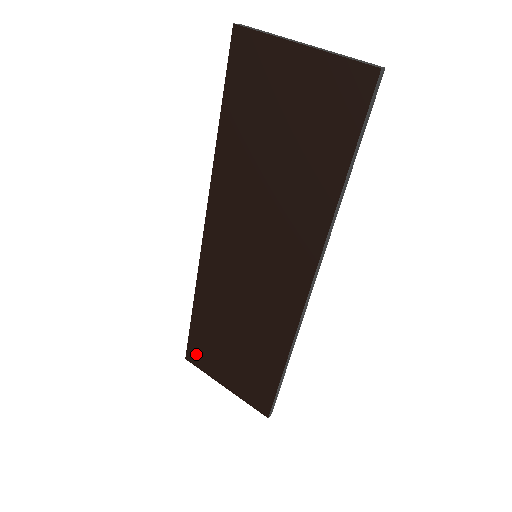
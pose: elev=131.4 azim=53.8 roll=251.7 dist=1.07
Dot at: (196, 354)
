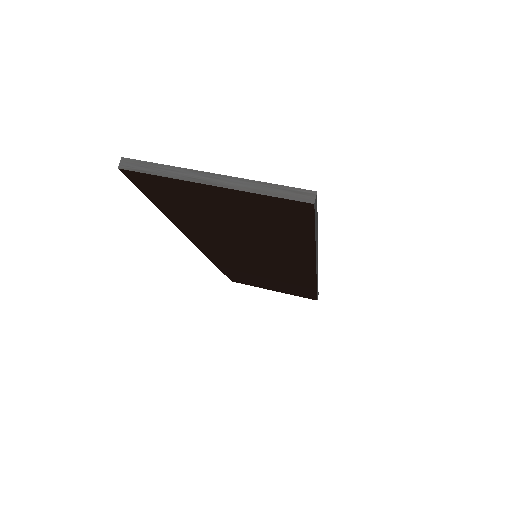
Dot at: (239, 281)
